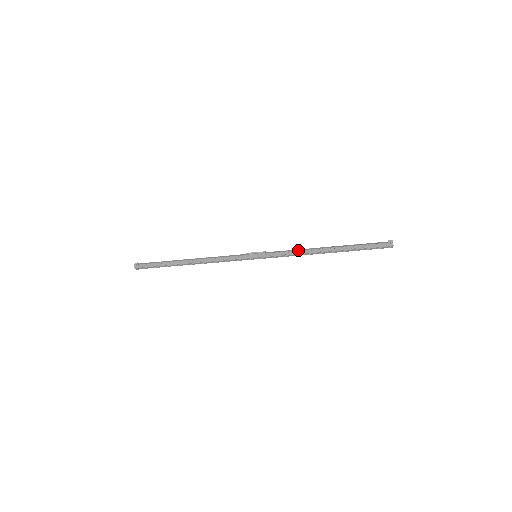
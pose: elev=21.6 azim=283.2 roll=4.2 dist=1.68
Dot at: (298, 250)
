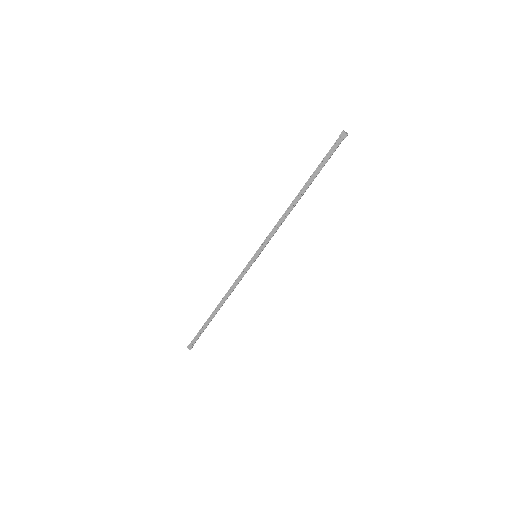
Dot at: occluded
